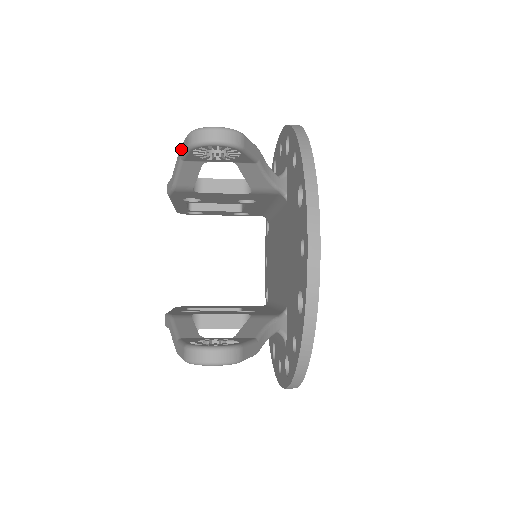
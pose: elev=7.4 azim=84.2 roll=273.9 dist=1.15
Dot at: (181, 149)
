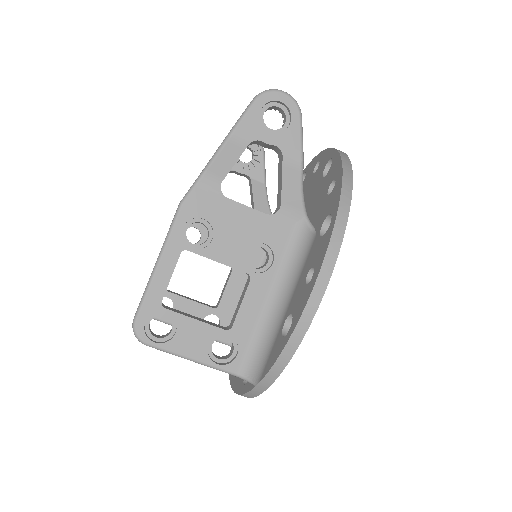
Dot at: occluded
